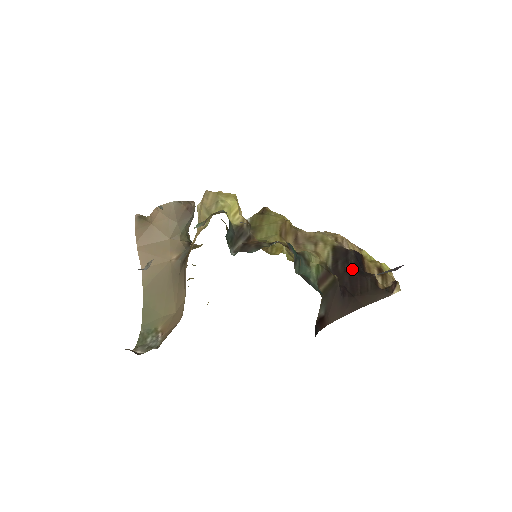
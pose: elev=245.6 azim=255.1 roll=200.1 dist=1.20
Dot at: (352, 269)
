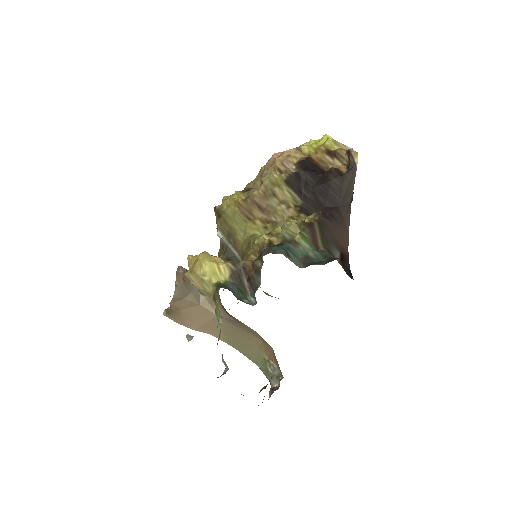
Dot at: (315, 185)
